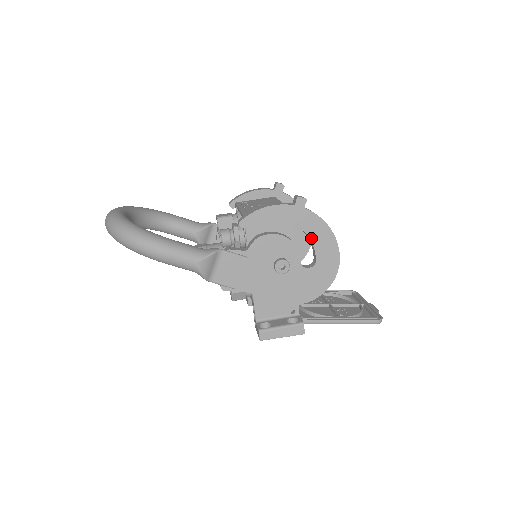
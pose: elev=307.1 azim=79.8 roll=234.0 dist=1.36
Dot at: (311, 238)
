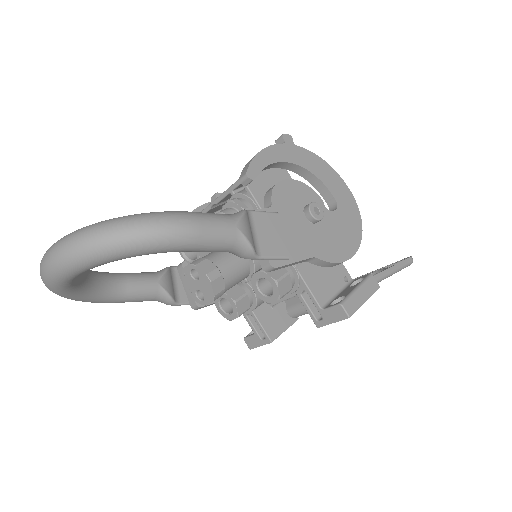
Dot at: (318, 176)
